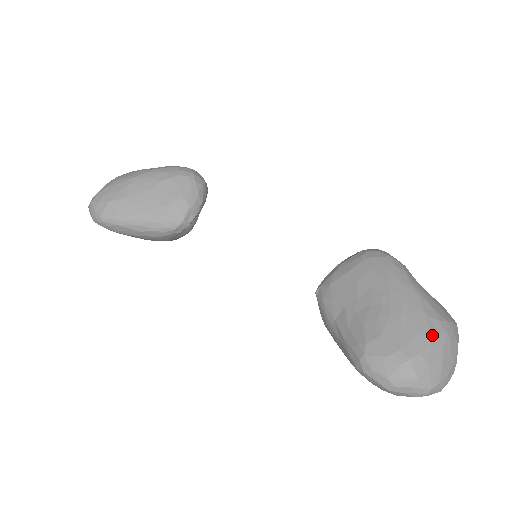
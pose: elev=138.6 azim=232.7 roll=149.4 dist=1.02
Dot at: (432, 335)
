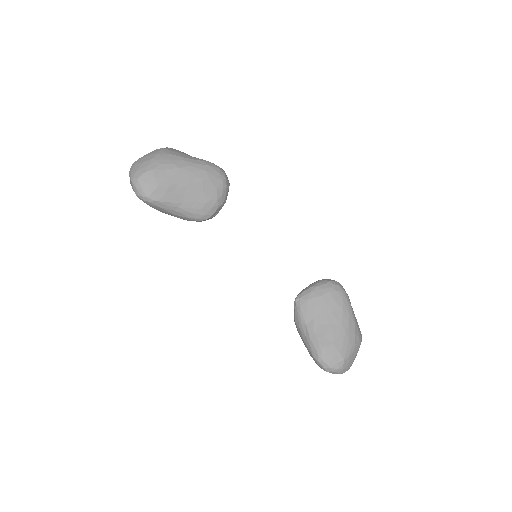
Dot at: (355, 347)
